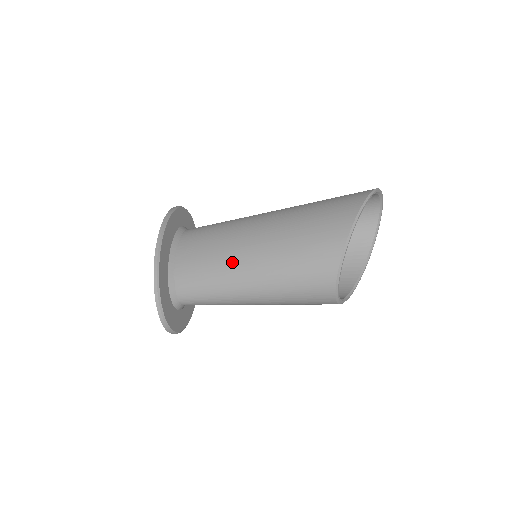
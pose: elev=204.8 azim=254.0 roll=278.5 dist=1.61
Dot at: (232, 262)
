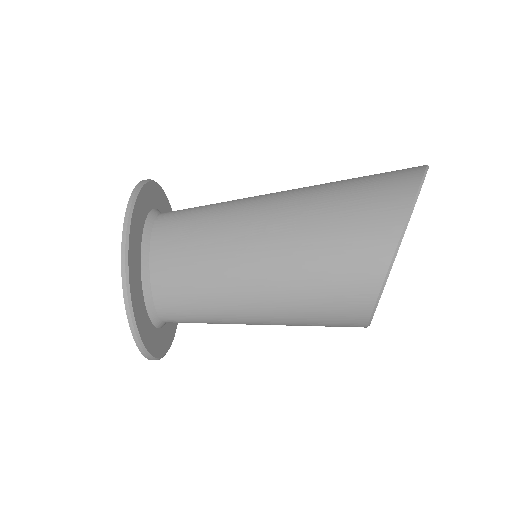
Dot at: (228, 284)
